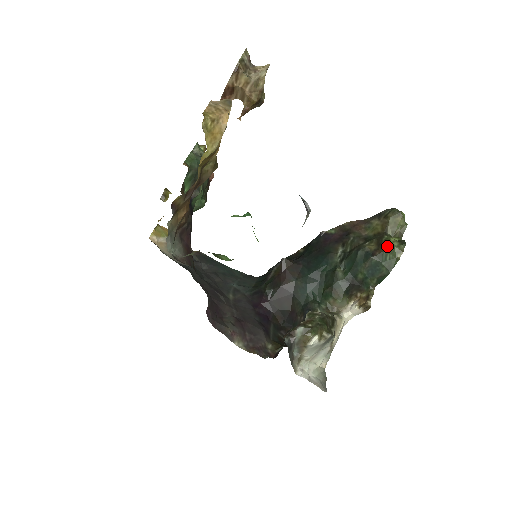
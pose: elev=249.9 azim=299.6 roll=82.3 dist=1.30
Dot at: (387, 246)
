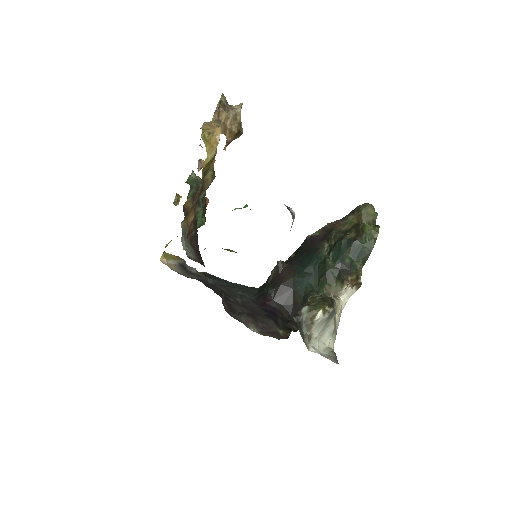
Dot at: (364, 231)
